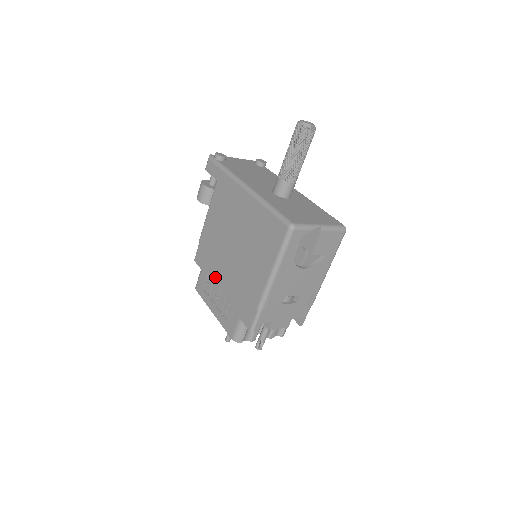
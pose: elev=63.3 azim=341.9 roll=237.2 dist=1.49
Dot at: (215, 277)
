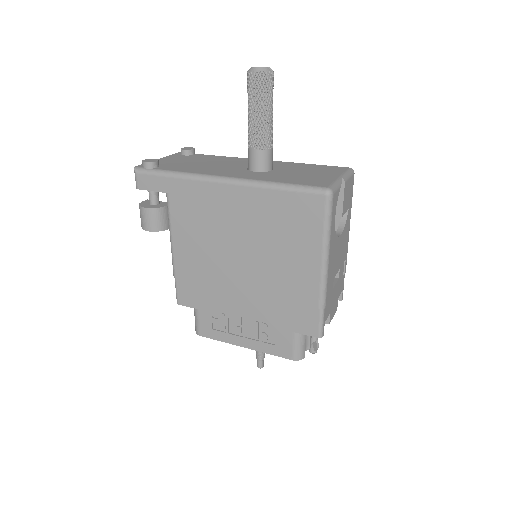
Dot at: (226, 306)
